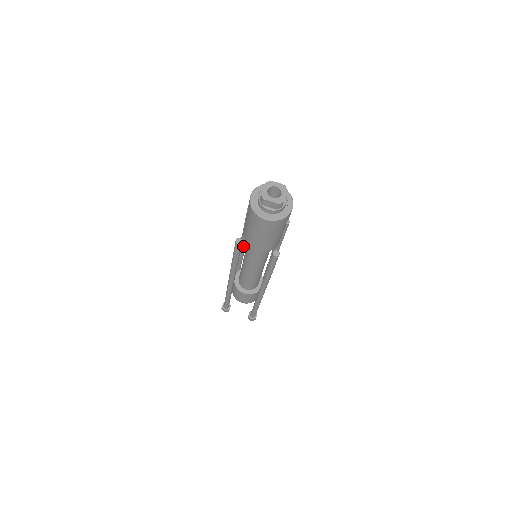
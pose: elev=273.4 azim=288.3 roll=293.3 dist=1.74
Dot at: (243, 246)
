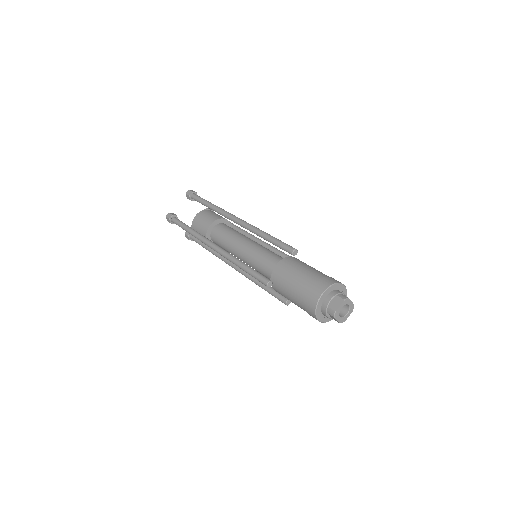
Dot at: (247, 229)
